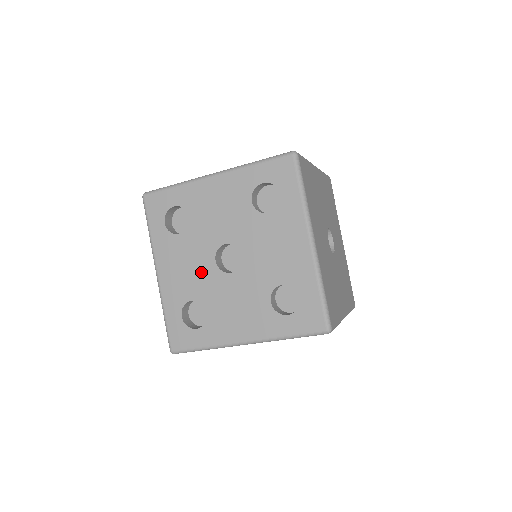
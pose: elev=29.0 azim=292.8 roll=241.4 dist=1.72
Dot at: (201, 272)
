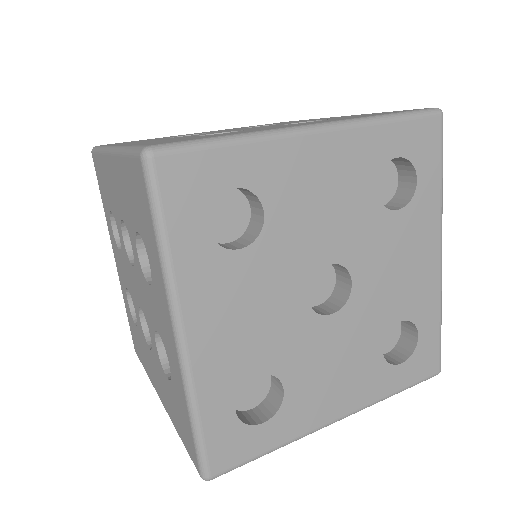
Dot at: (280, 320)
